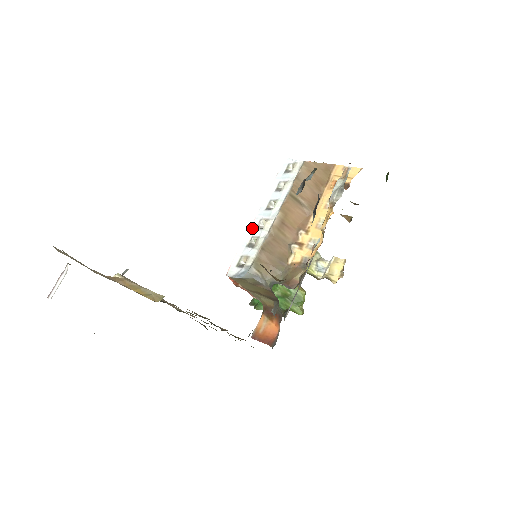
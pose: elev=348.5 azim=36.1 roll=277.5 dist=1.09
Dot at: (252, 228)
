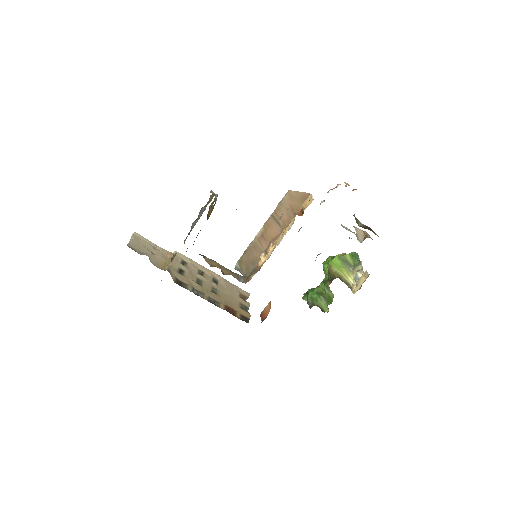
Dot at: occluded
